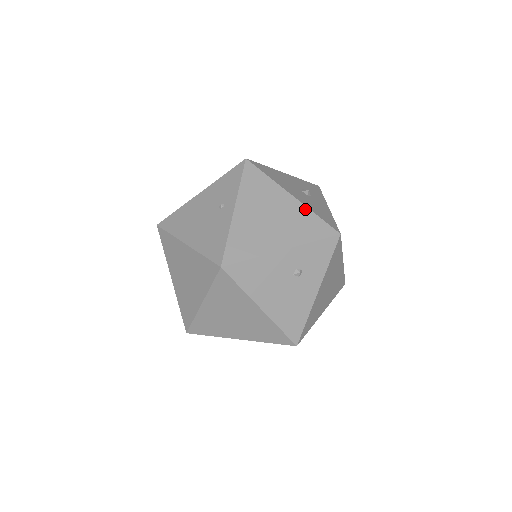
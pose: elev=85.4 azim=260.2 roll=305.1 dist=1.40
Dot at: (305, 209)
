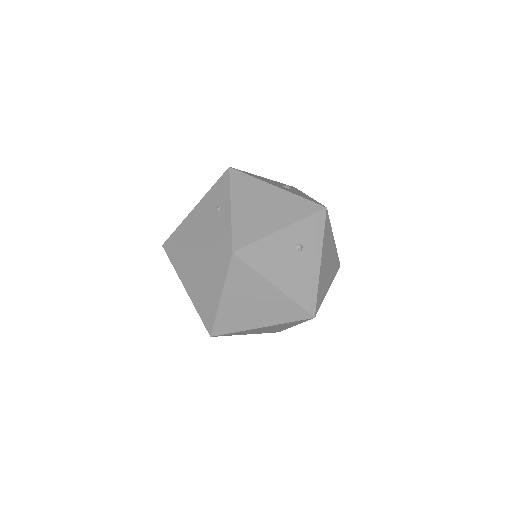
Dot at: (291, 195)
